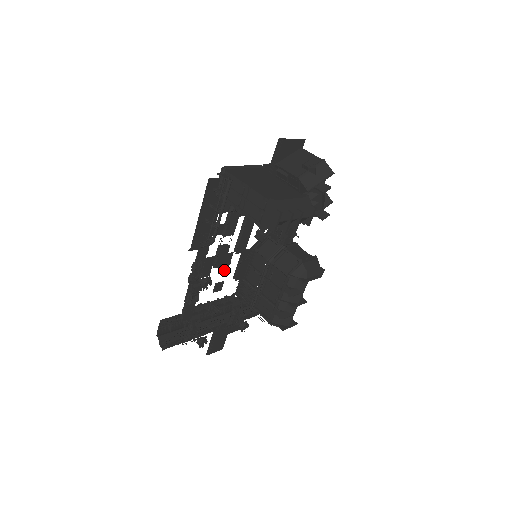
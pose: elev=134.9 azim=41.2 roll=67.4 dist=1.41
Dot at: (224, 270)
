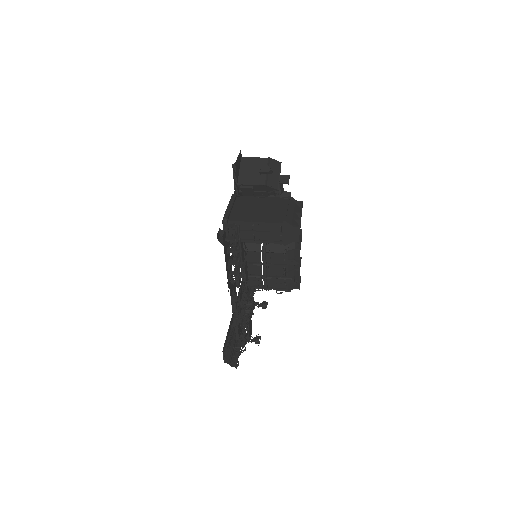
Dot at: occluded
